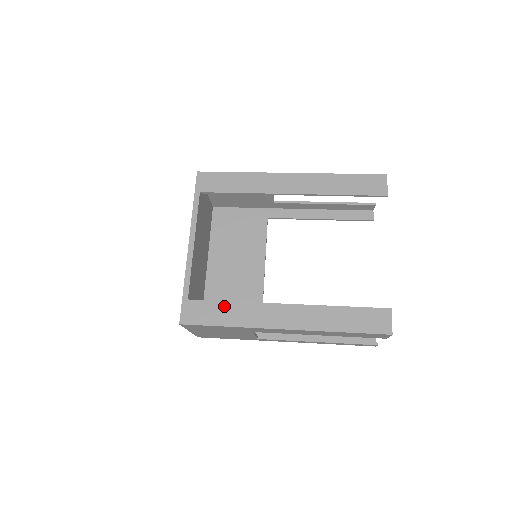
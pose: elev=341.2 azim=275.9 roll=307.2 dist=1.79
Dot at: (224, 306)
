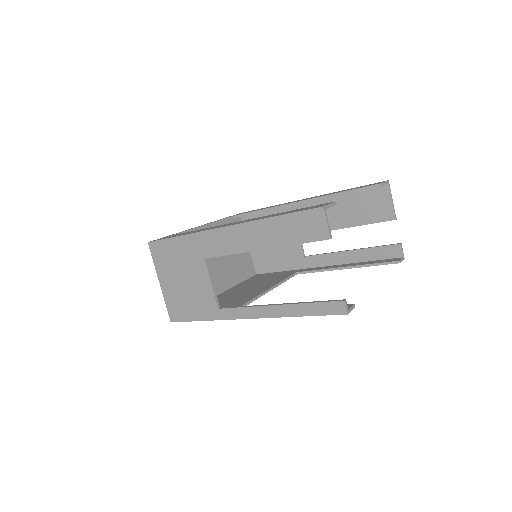
Dot at: occluded
